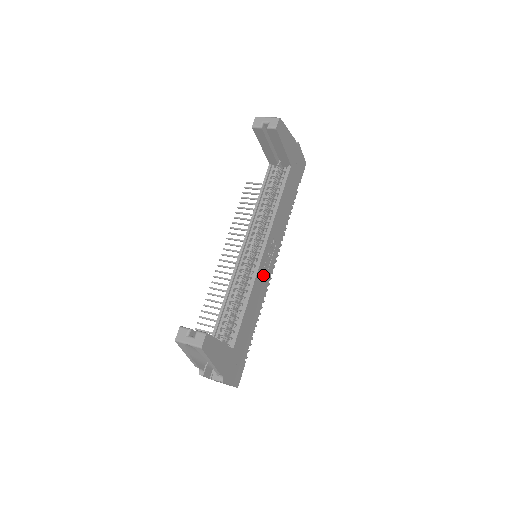
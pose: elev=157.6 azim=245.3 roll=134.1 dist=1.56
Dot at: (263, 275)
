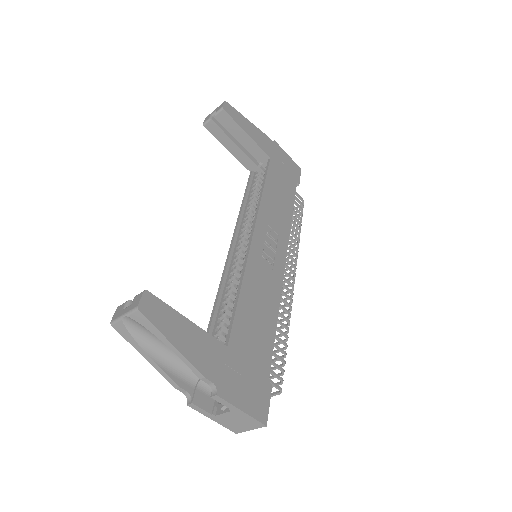
Dot at: (265, 265)
